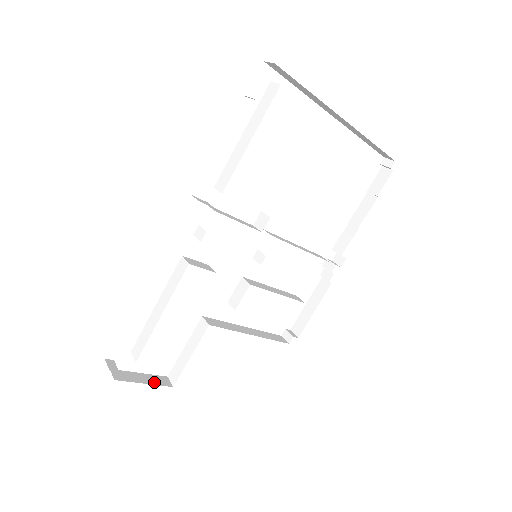
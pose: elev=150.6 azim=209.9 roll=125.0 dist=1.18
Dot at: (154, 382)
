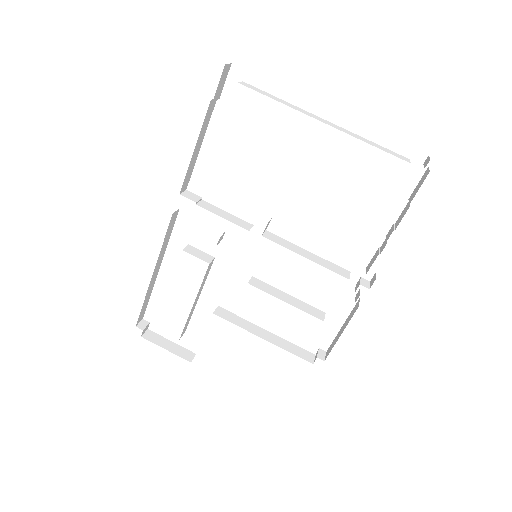
Dot at: (176, 352)
